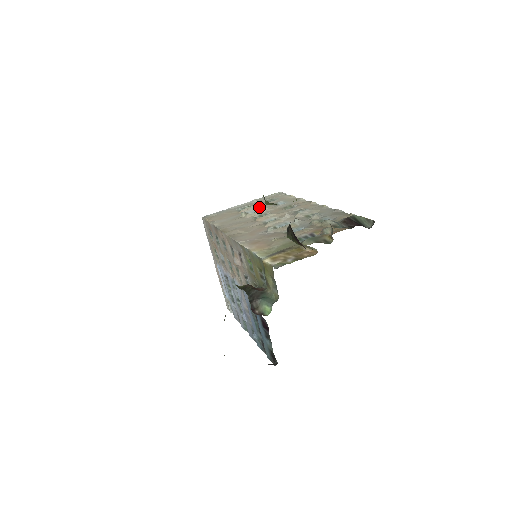
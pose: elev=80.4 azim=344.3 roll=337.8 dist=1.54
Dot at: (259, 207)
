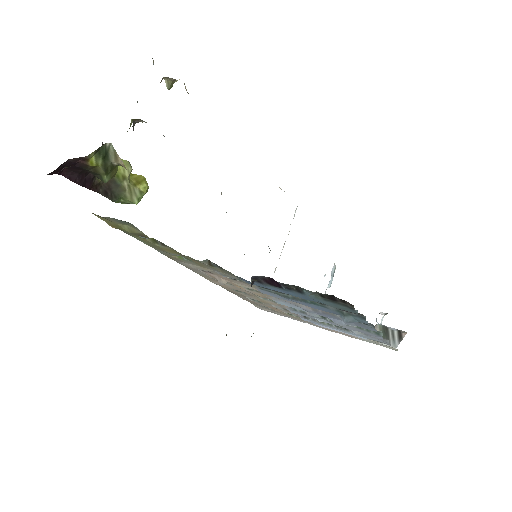
Dot at: occluded
